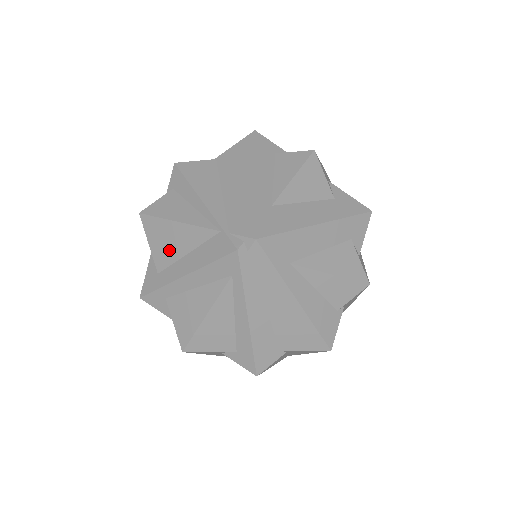
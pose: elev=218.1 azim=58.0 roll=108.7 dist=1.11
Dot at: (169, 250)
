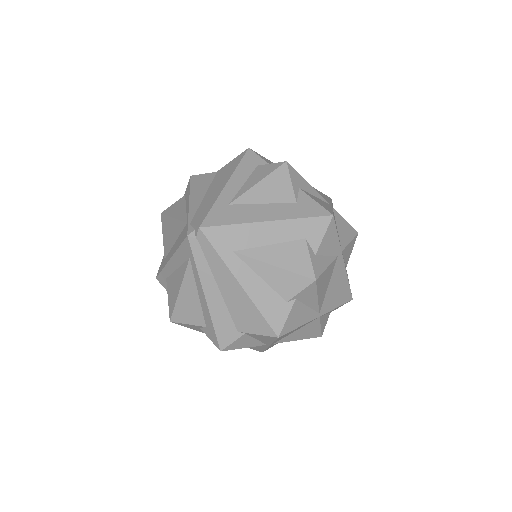
Dot at: (169, 240)
